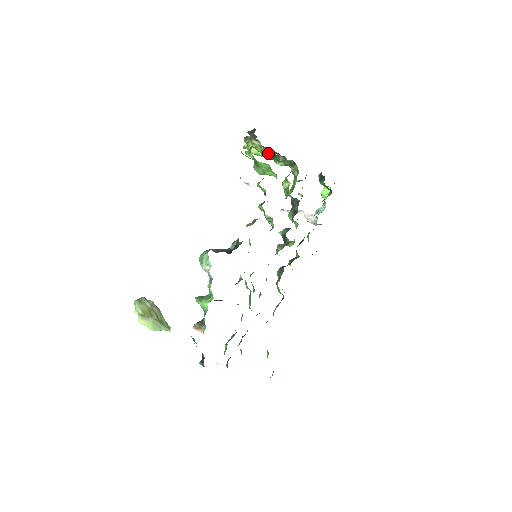
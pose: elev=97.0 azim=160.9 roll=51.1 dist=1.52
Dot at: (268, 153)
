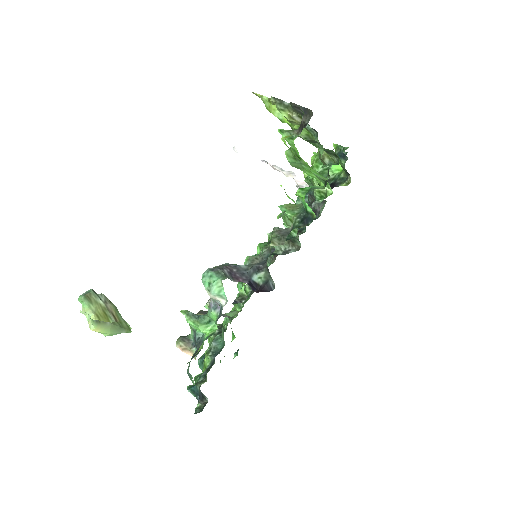
Dot at: (308, 136)
